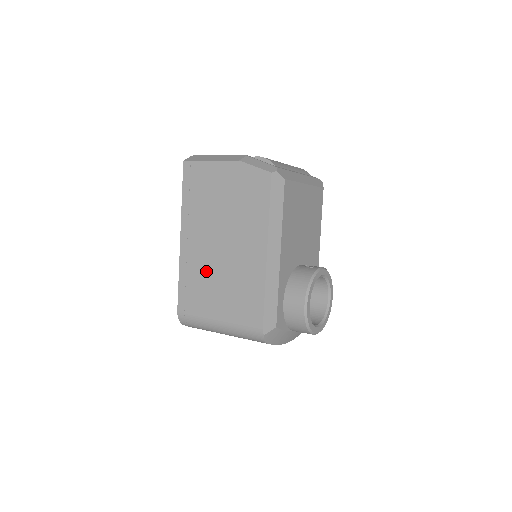
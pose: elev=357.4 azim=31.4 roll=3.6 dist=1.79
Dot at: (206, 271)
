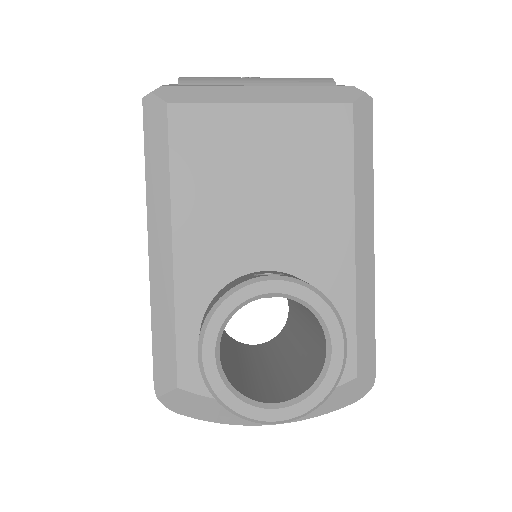
Dot at: occluded
